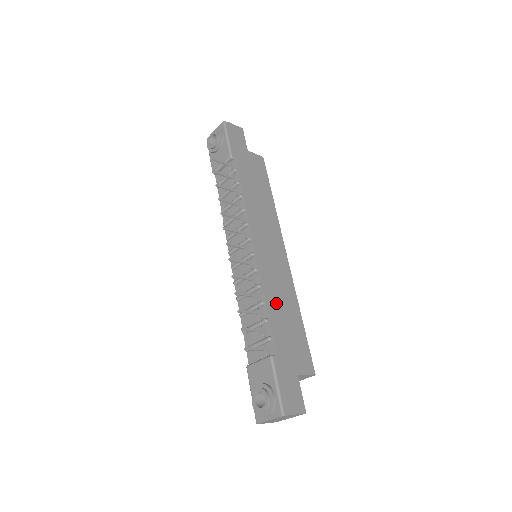
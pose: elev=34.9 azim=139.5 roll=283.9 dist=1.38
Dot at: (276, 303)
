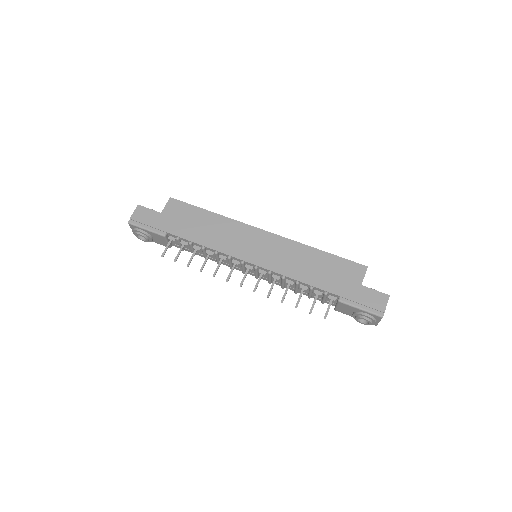
Dot at: (302, 270)
